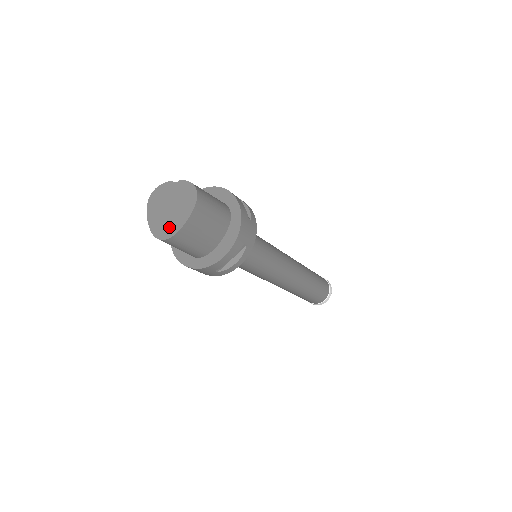
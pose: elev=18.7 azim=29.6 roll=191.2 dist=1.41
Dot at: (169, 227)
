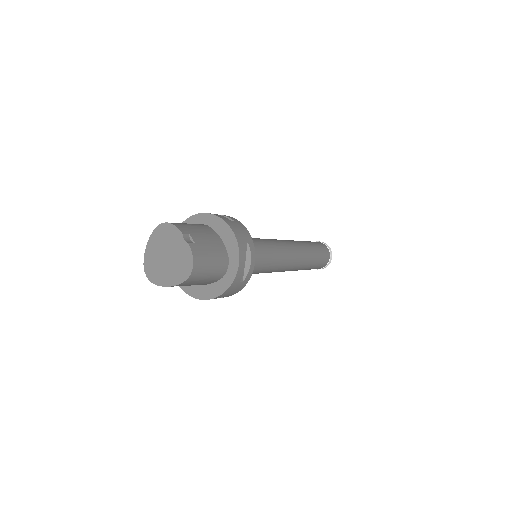
Dot at: (156, 273)
